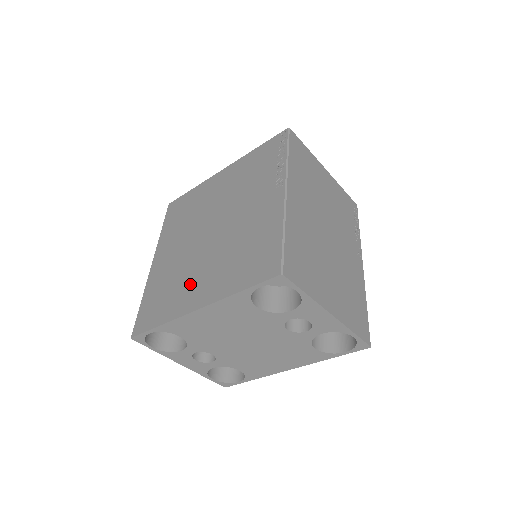
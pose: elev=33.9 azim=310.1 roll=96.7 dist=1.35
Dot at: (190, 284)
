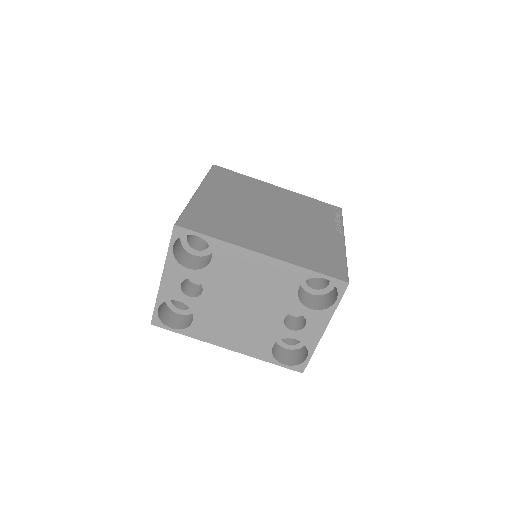
Dot at: (253, 233)
